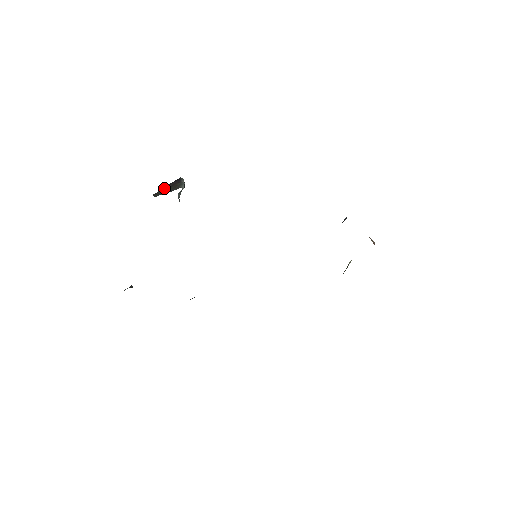
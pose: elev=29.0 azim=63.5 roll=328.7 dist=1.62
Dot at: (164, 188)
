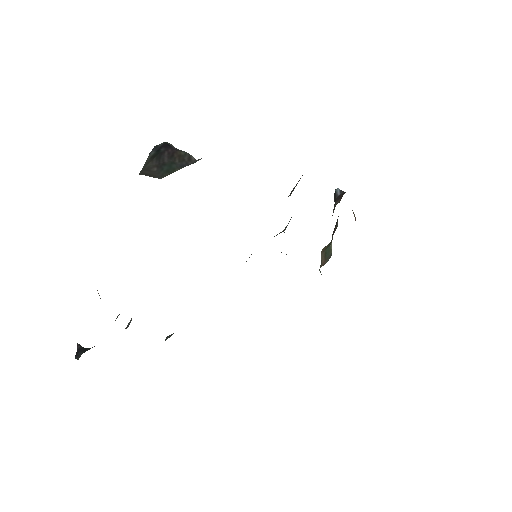
Dot at: (154, 161)
